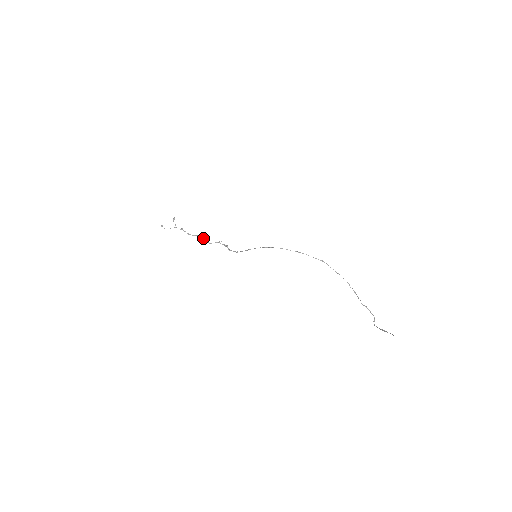
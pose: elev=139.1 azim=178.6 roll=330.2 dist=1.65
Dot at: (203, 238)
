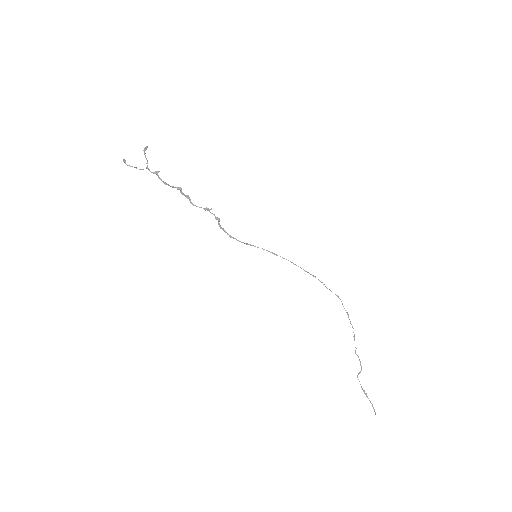
Dot at: (186, 195)
